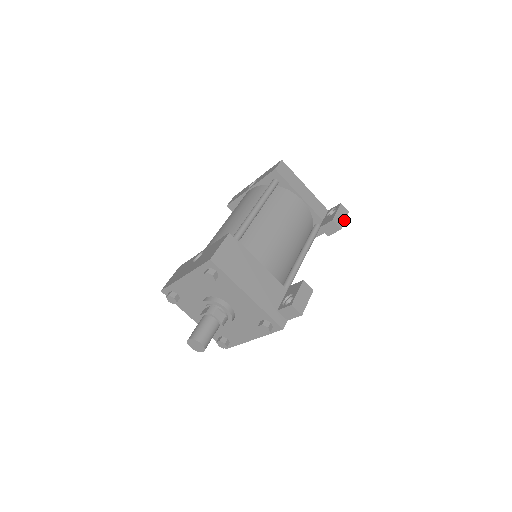
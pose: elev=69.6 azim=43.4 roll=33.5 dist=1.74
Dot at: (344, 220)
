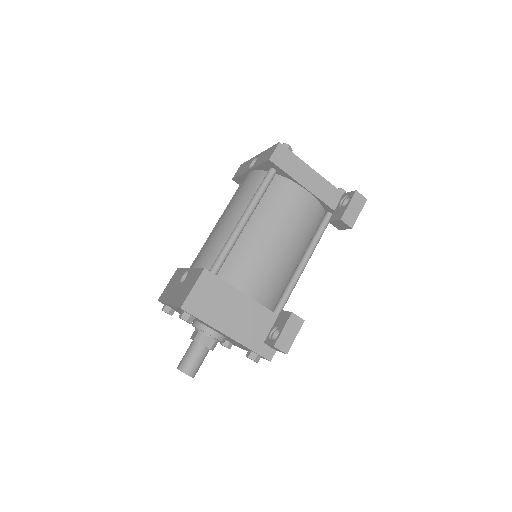
Dot at: (358, 213)
